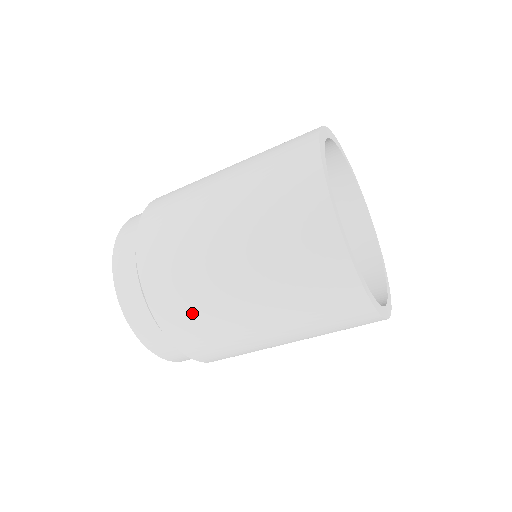
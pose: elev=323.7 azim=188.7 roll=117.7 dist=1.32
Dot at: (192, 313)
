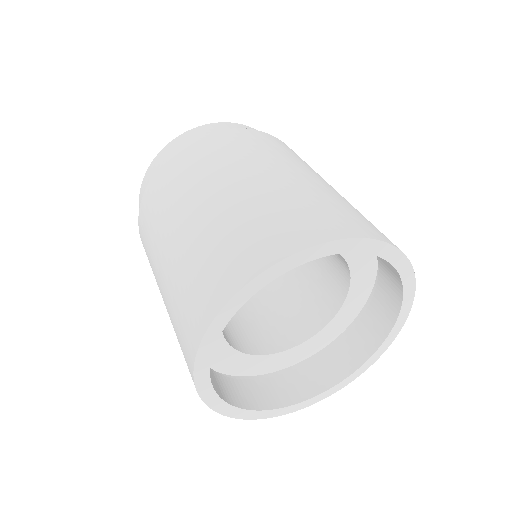
Dot at: occluded
